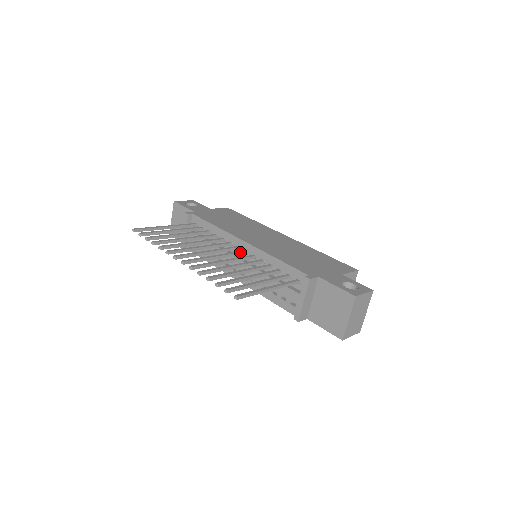
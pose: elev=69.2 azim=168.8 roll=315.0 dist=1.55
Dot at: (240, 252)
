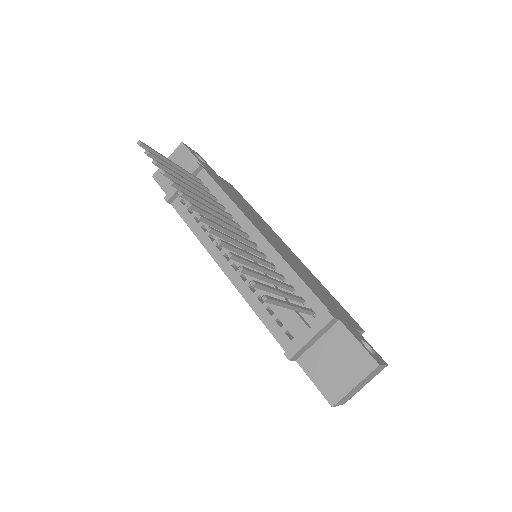
Dot at: (252, 242)
